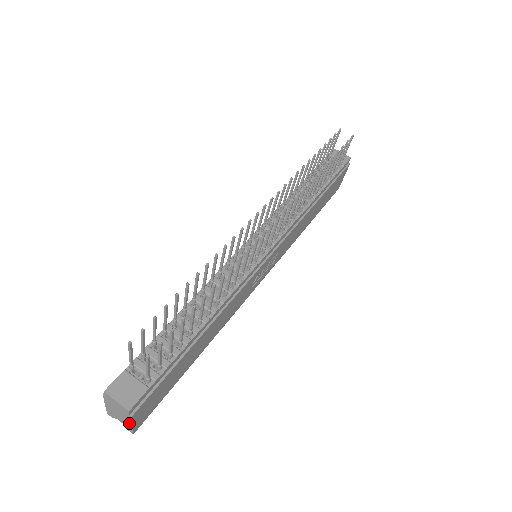
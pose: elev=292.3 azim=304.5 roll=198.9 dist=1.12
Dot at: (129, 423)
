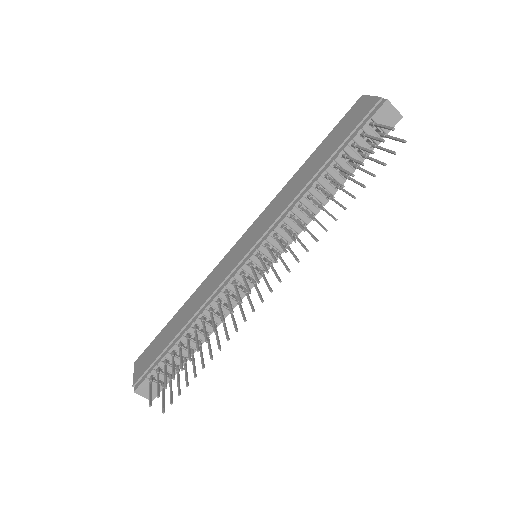
Dot at: occluded
